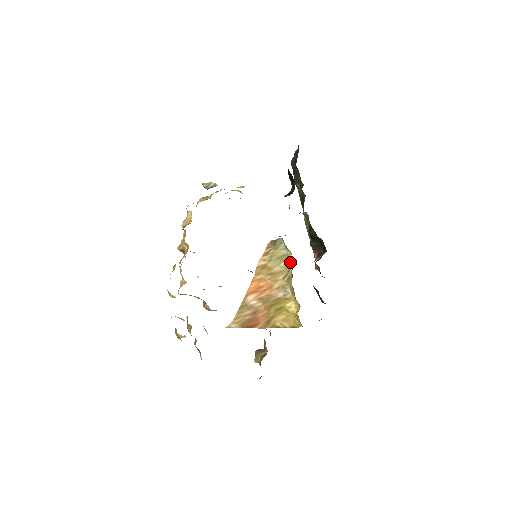
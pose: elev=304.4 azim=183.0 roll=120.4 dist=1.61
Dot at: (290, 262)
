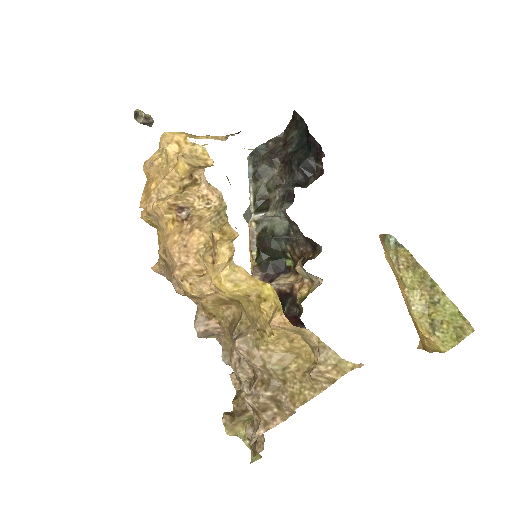
Dot at: (401, 268)
